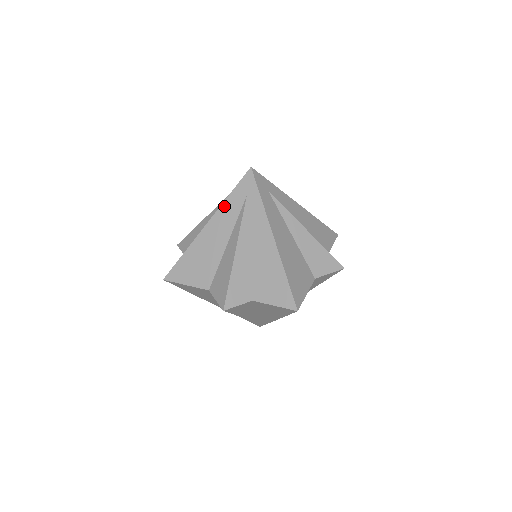
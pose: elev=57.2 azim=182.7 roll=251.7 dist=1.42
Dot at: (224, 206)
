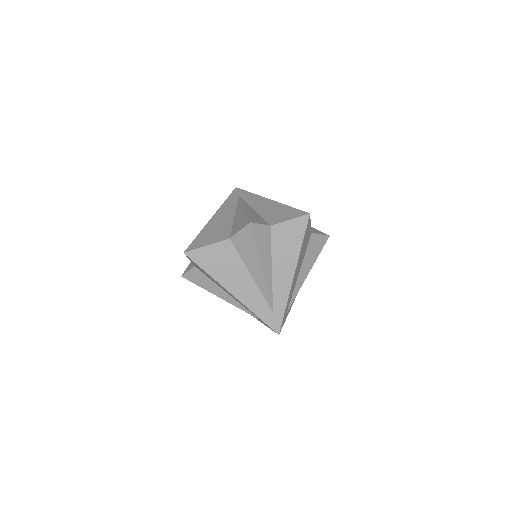
Dot at: (223, 205)
